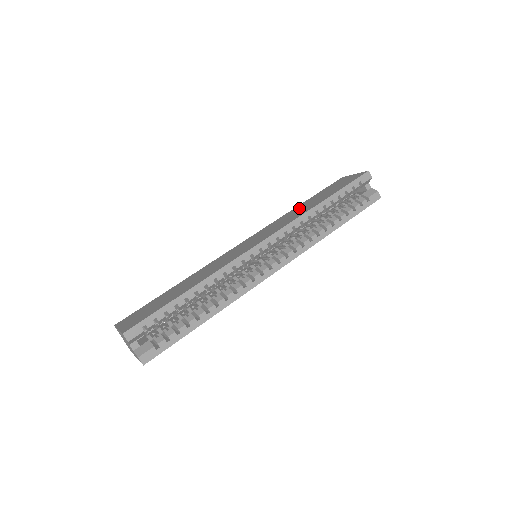
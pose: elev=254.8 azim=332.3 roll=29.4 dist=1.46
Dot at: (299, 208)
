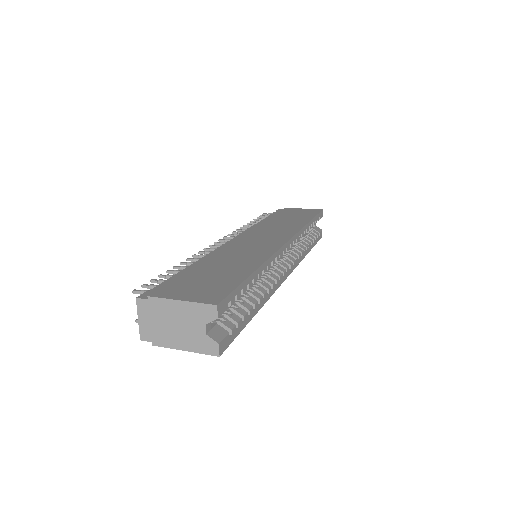
Dot at: (278, 221)
